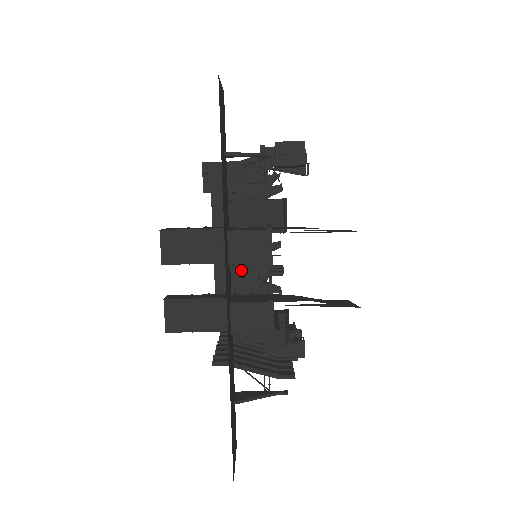
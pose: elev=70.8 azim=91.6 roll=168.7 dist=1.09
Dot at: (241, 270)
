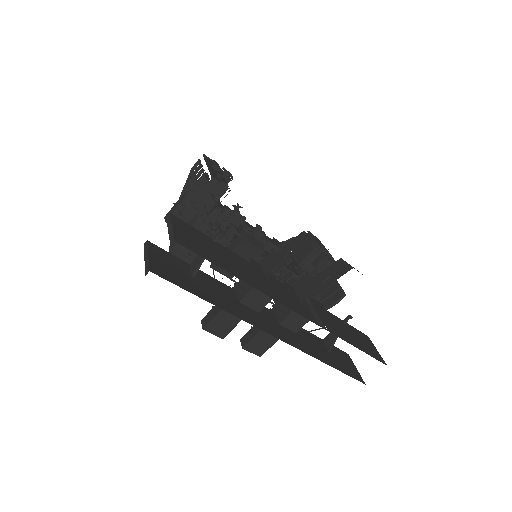
Dot at: occluded
